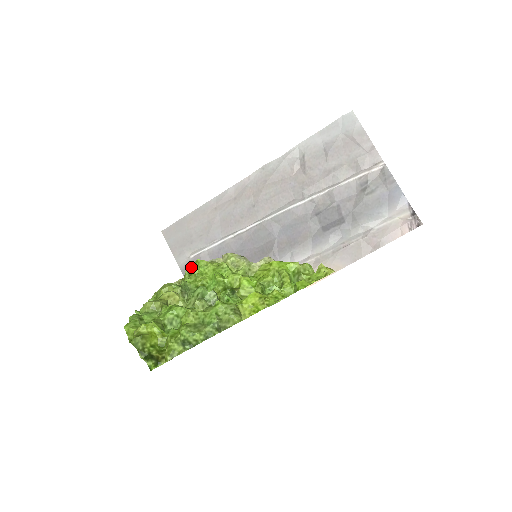
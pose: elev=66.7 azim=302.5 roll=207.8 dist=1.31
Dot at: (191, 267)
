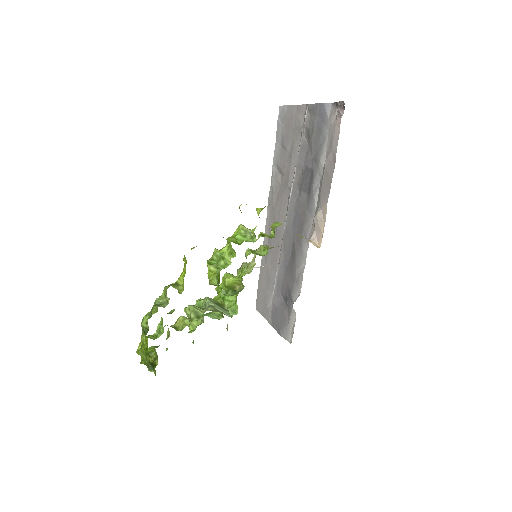
Dot at: occluded
